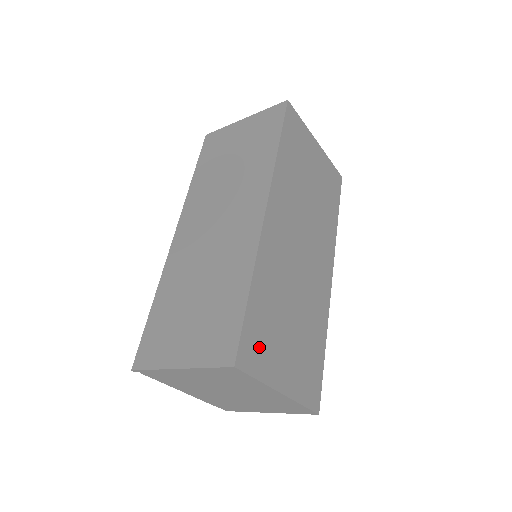
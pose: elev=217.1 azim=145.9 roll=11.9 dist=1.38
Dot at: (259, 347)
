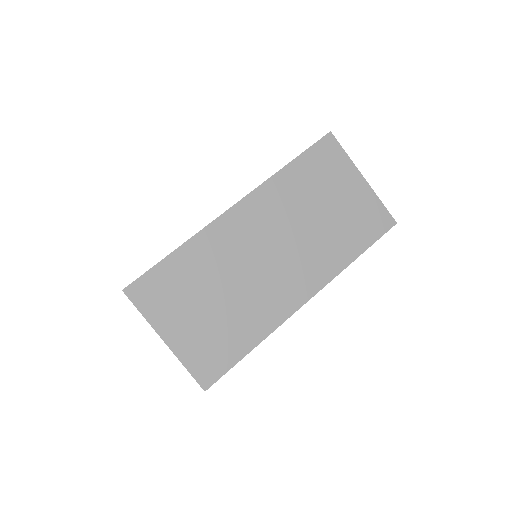
Dot at: (158, 294)
